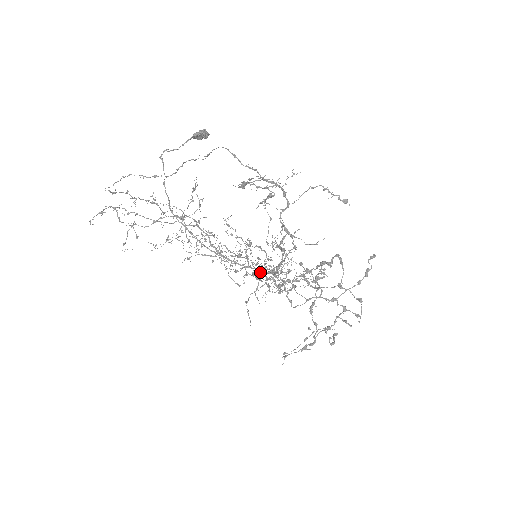
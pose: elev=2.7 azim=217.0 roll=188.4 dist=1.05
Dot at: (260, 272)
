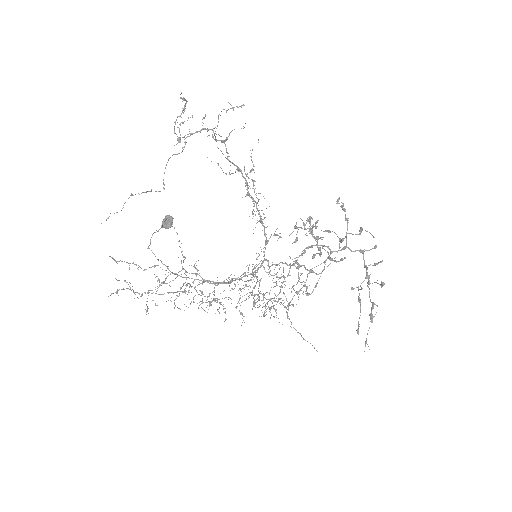
Dot at: occluded
